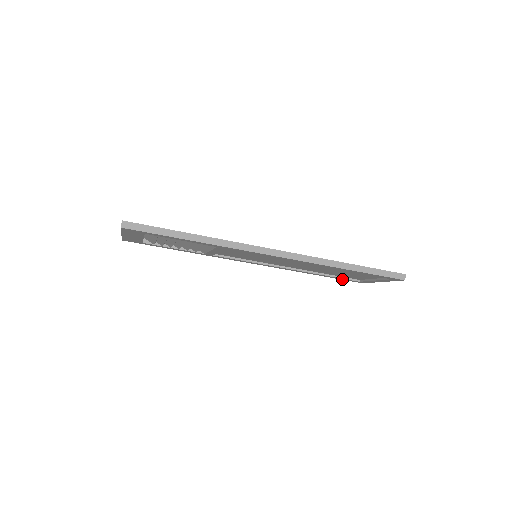
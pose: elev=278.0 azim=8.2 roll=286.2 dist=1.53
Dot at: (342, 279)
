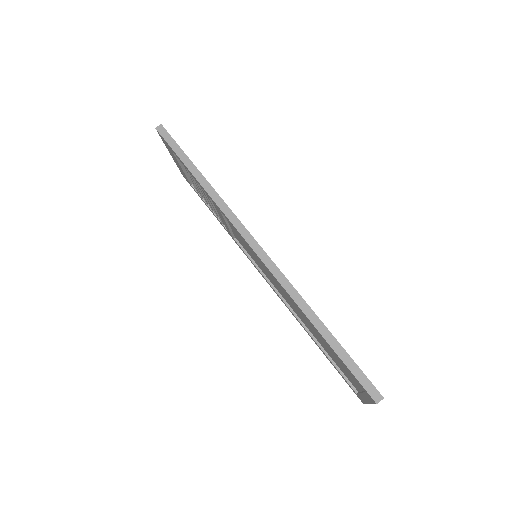
Dot at: (341, 375)
